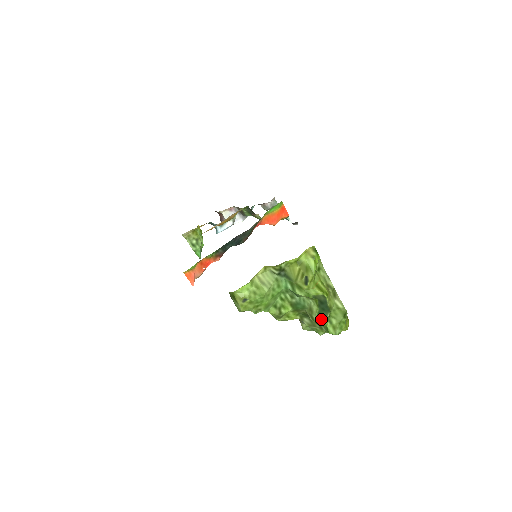
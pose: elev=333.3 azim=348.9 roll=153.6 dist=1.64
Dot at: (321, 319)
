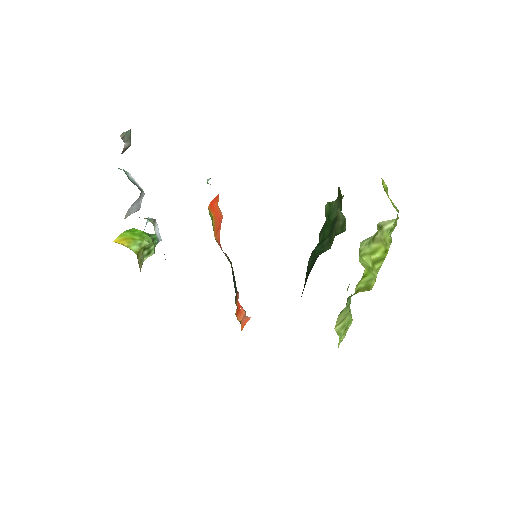
Dot at: occluded
